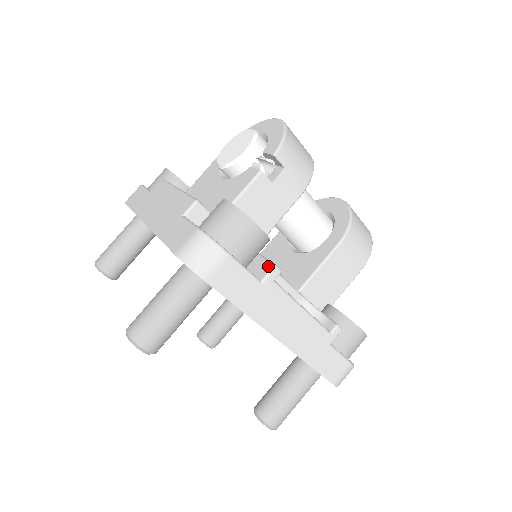
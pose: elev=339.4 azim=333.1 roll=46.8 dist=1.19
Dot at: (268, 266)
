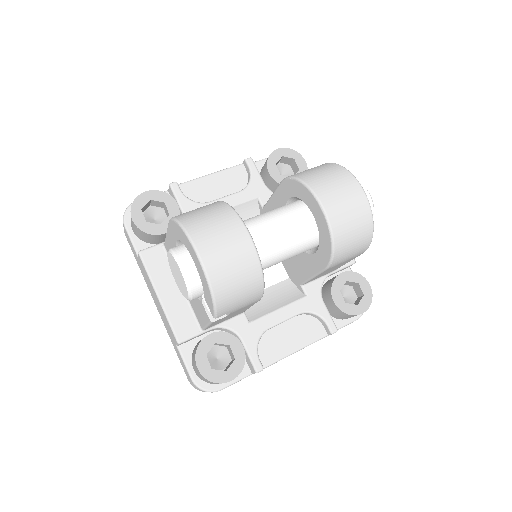
Dot at: (252, 368)
